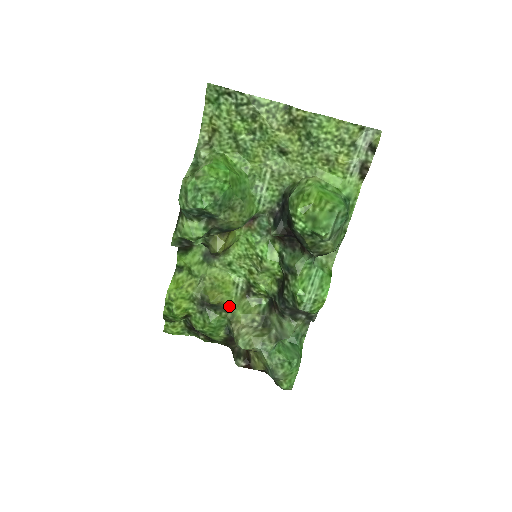
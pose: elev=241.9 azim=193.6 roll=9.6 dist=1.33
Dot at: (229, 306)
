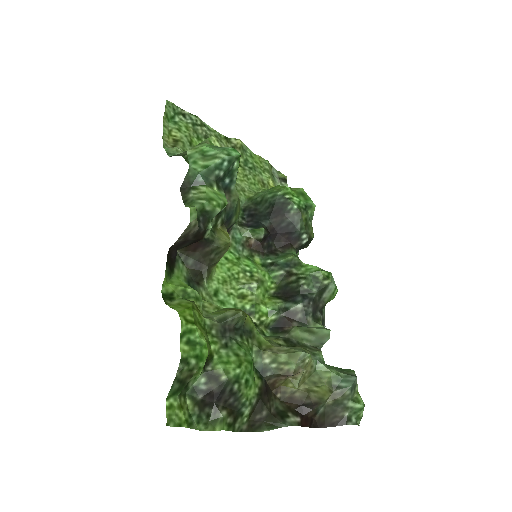
Dot at: (251, 328)
